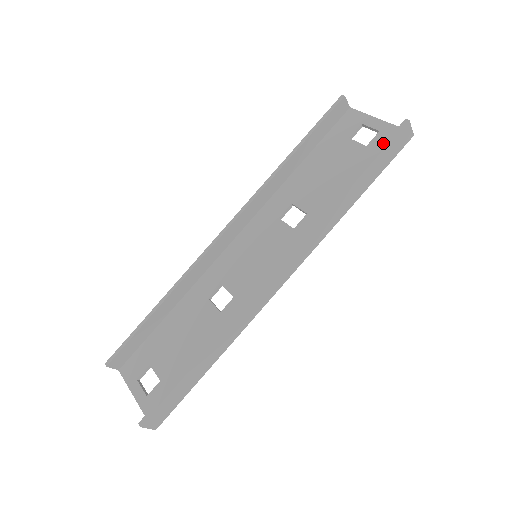
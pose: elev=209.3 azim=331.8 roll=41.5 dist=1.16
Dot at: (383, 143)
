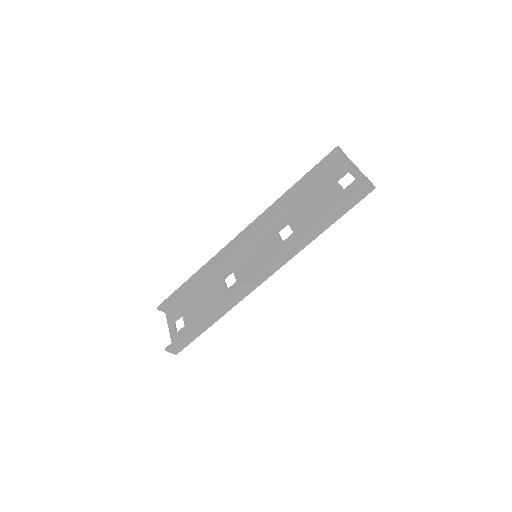
Dot at: occluded
